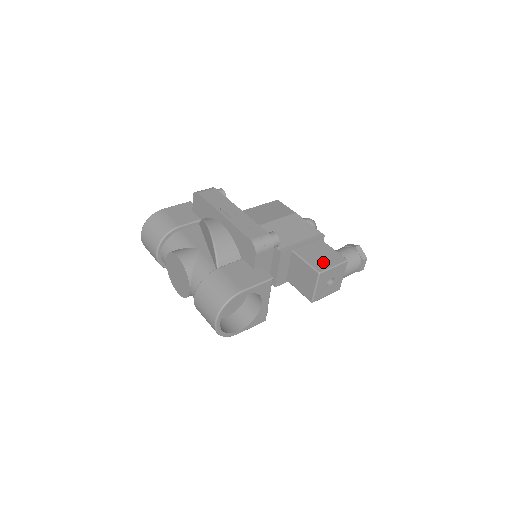
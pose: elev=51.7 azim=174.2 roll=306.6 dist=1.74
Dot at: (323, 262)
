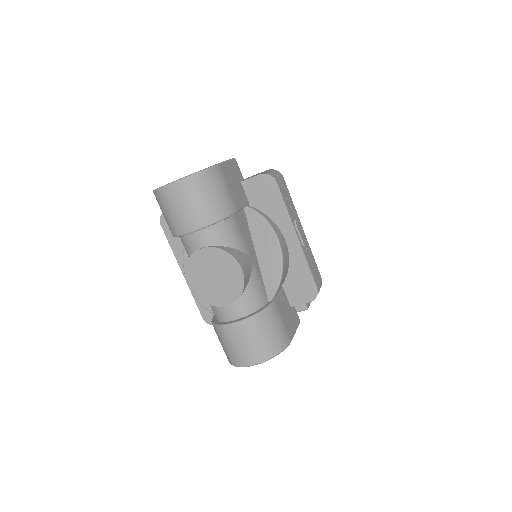
Dot at: occluded
